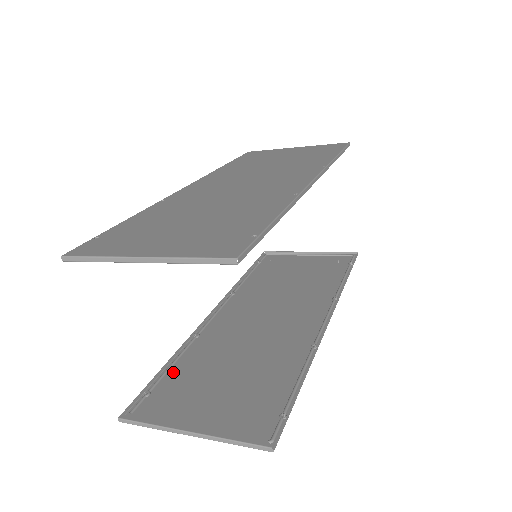
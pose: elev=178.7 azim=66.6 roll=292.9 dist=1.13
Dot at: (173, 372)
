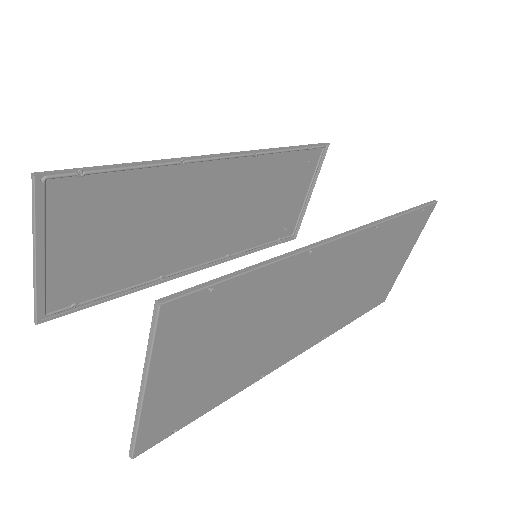
Dot at: (211, 402)
